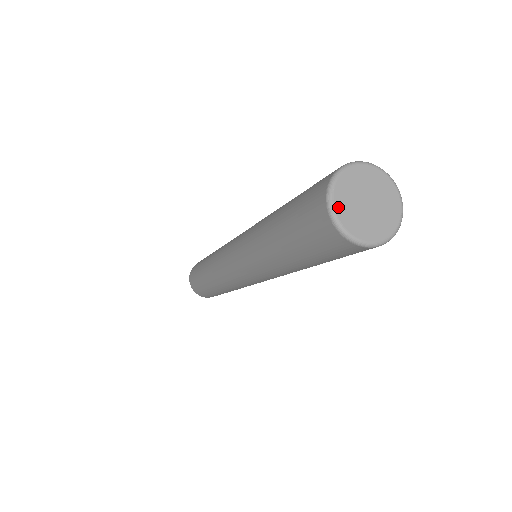
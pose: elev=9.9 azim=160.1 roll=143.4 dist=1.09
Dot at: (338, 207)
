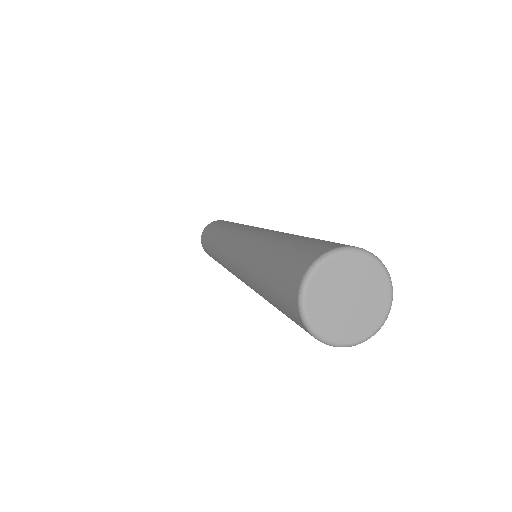
Dot at: (321, 328)
